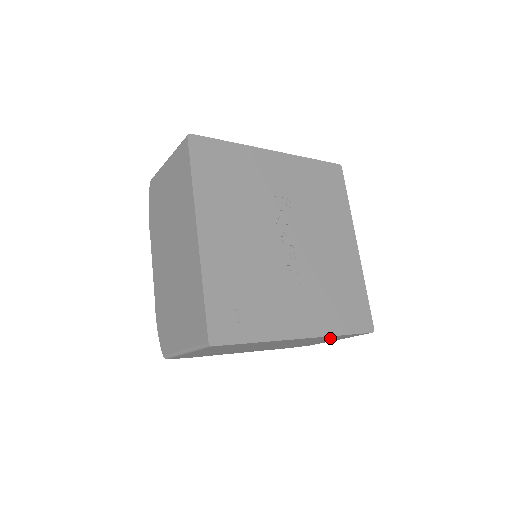
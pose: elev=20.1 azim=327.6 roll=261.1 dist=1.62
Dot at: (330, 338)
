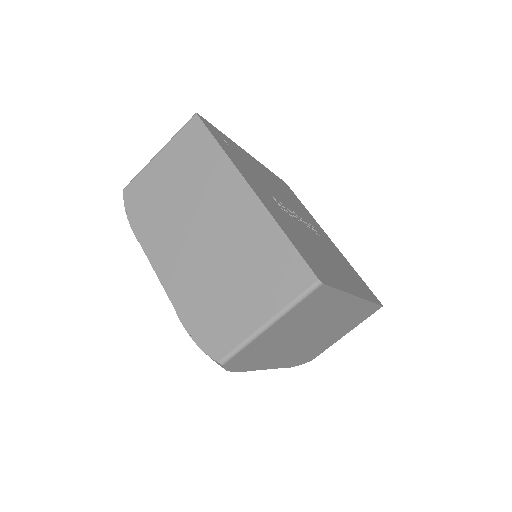
Dot at: (265, 262)
